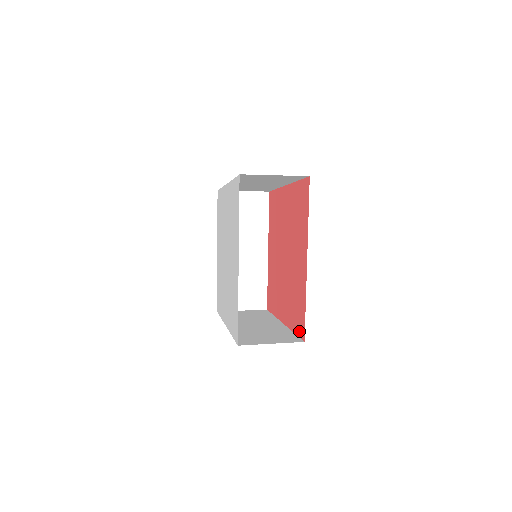
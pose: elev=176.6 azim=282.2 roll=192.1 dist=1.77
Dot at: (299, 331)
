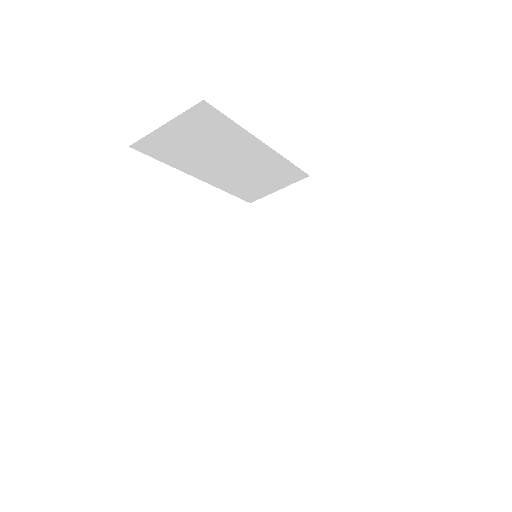
Dot at: occluded
